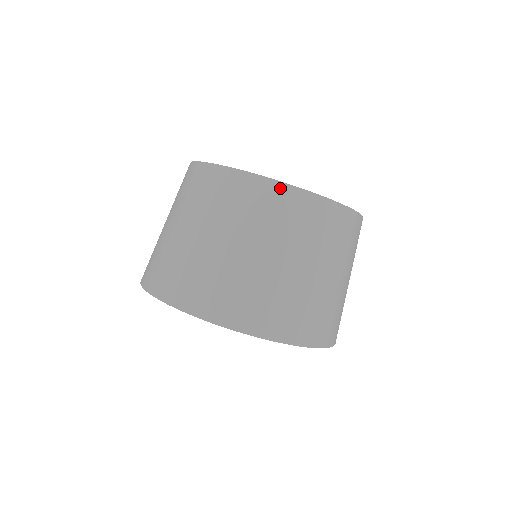
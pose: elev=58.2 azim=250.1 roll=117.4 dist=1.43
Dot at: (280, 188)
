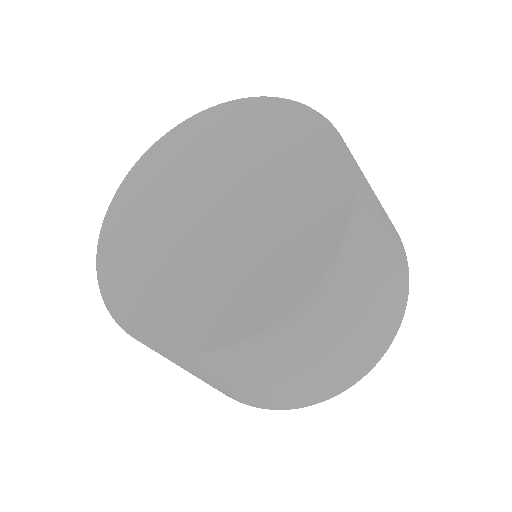
Dot at: (168, 354)
